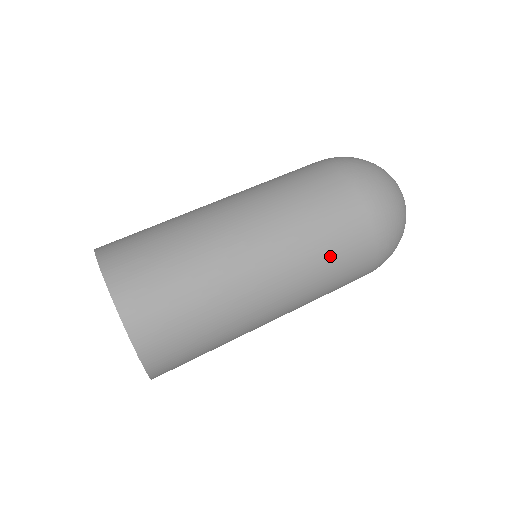
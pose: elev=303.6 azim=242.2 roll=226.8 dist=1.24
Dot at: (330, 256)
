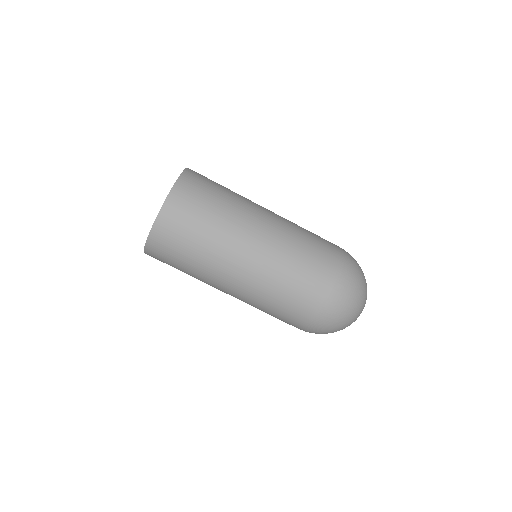
Dot at: occluded
